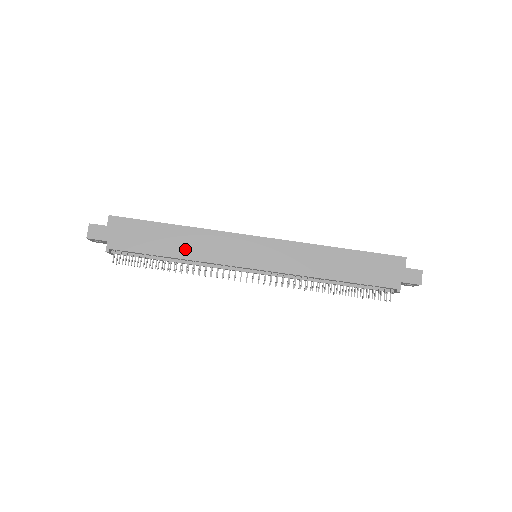
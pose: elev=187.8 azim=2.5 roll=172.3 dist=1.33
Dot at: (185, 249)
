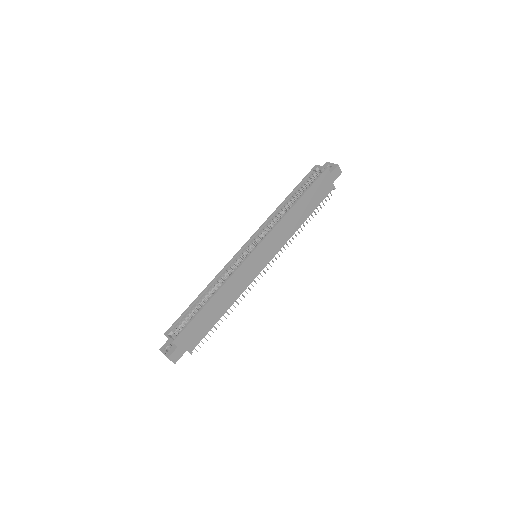
Dot at: (227, 302)
